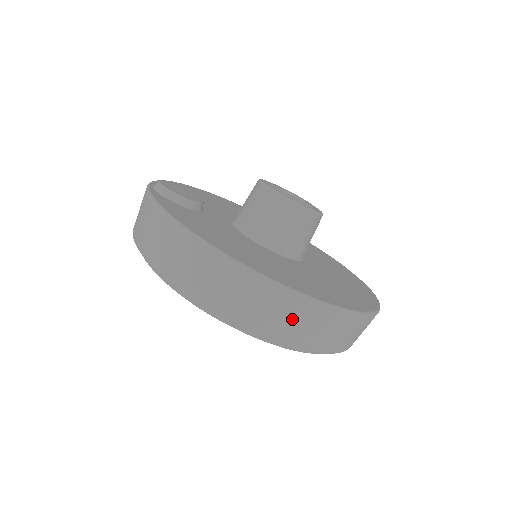
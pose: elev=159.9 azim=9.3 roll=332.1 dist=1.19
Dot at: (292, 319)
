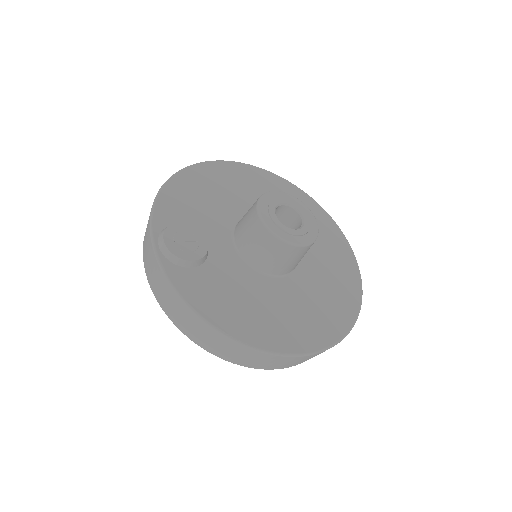
Dot at: (303, 360)
